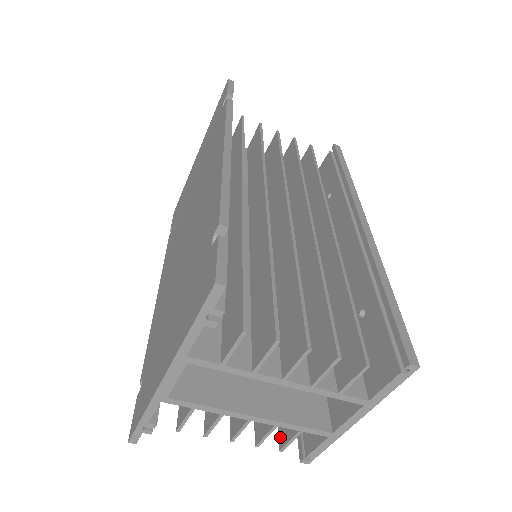
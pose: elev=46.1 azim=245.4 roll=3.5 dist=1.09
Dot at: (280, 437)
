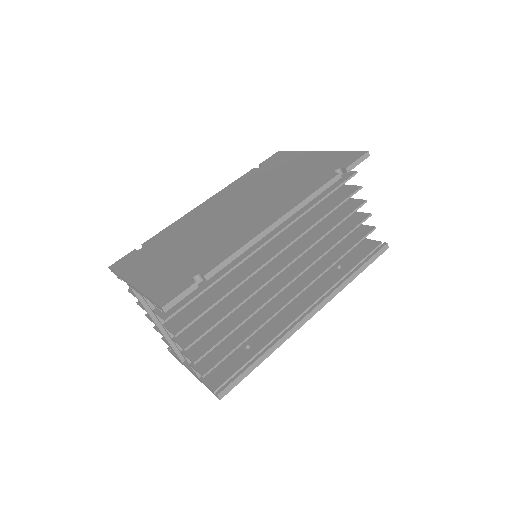
Dot at: occluded
